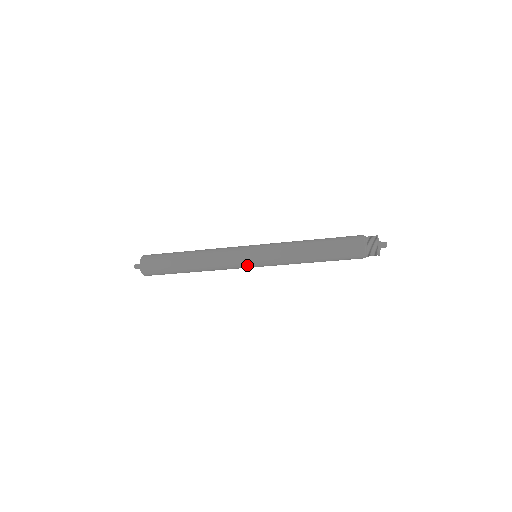
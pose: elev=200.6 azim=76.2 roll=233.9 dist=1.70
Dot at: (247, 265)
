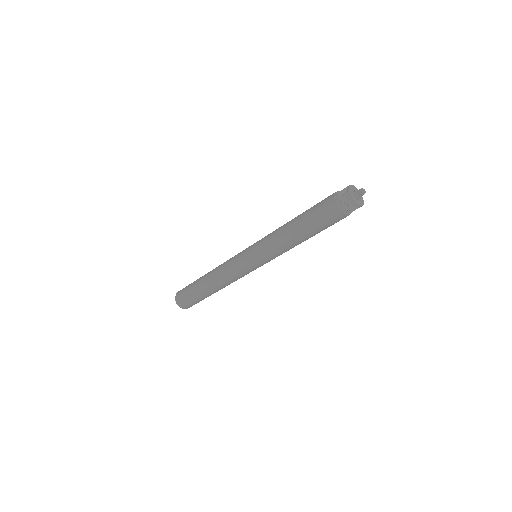
Dot at: (242, 257)
